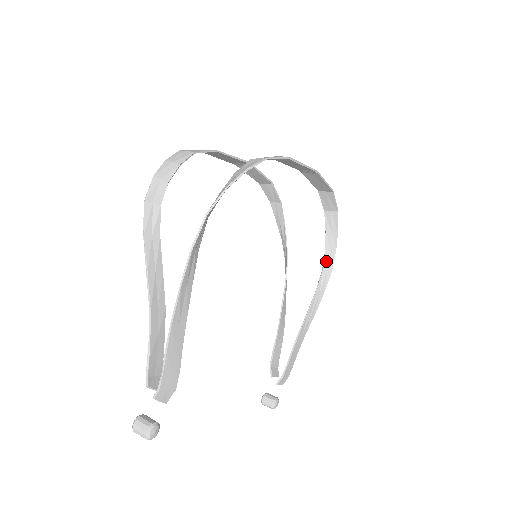
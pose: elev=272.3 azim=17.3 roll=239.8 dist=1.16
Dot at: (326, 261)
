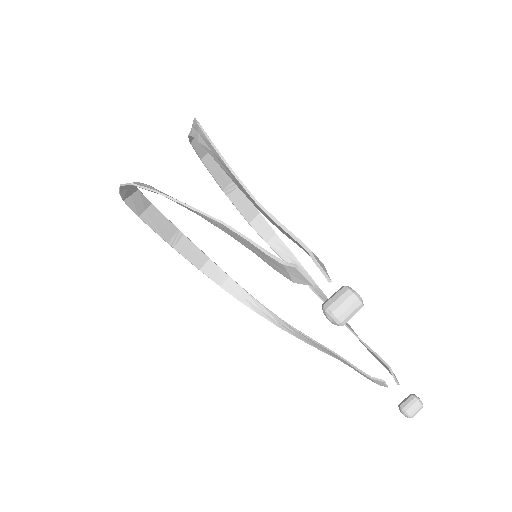
Dot at: occluded
